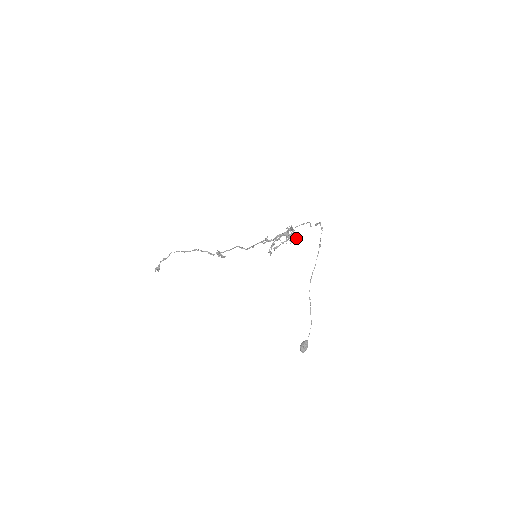
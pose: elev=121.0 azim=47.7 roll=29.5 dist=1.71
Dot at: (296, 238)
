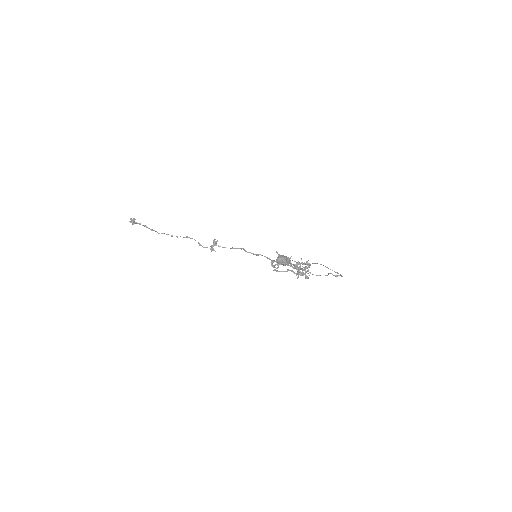
Dot at: occluded
